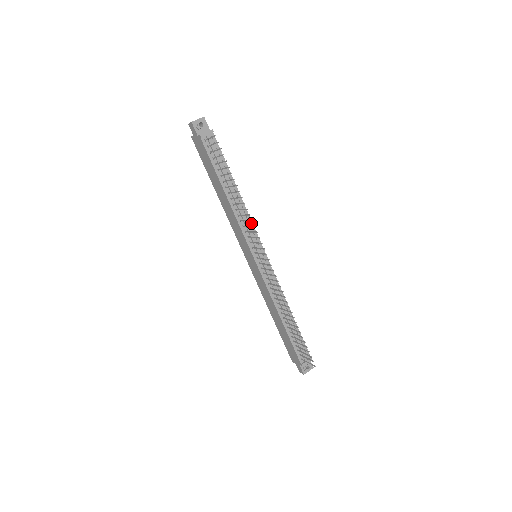
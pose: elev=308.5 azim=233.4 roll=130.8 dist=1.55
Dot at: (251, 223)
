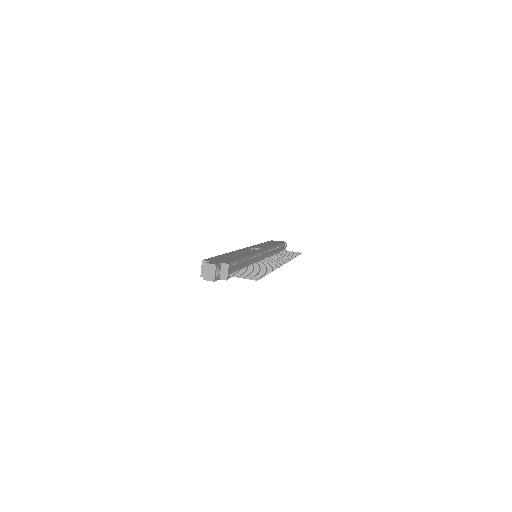
Dot at: (256, 254)
